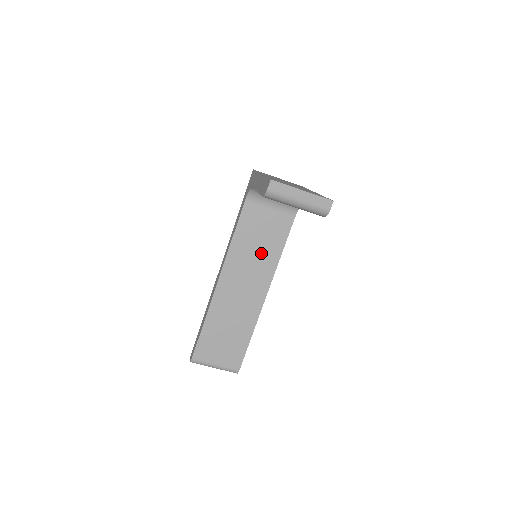
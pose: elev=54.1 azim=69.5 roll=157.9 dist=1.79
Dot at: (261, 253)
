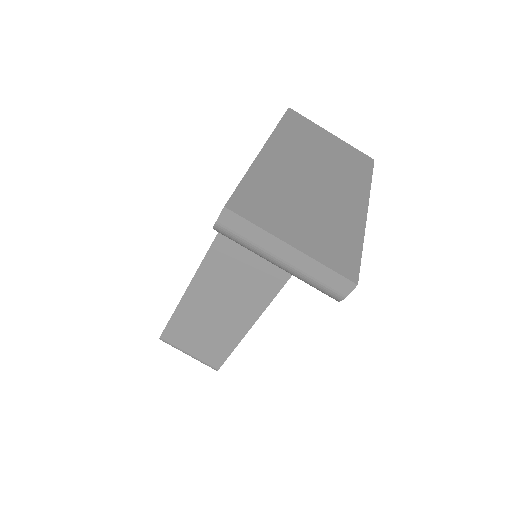
Dot at: occluded
